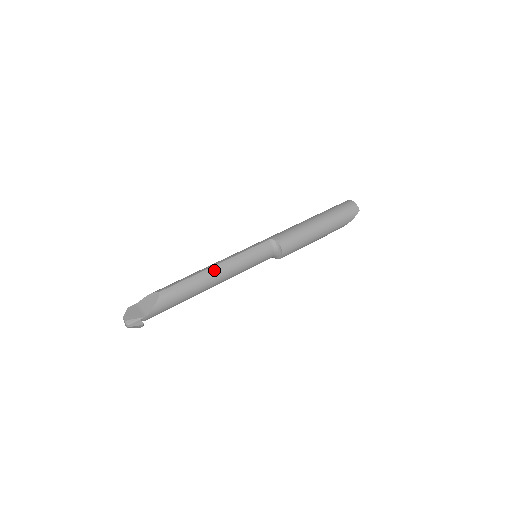
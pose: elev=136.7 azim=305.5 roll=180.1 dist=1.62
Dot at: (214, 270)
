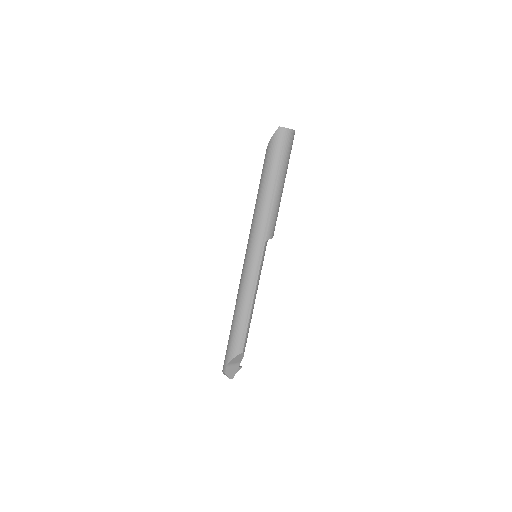
Dot at: occluded
